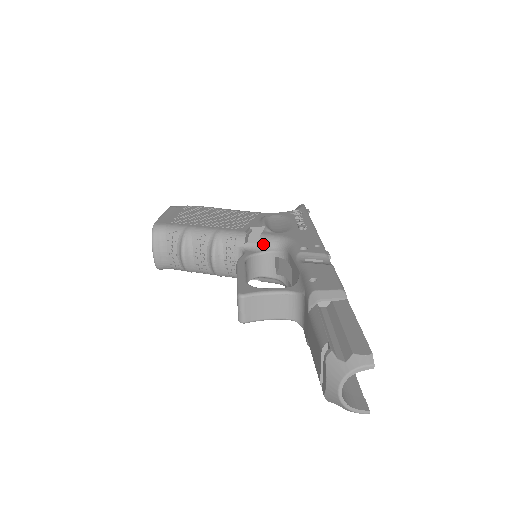
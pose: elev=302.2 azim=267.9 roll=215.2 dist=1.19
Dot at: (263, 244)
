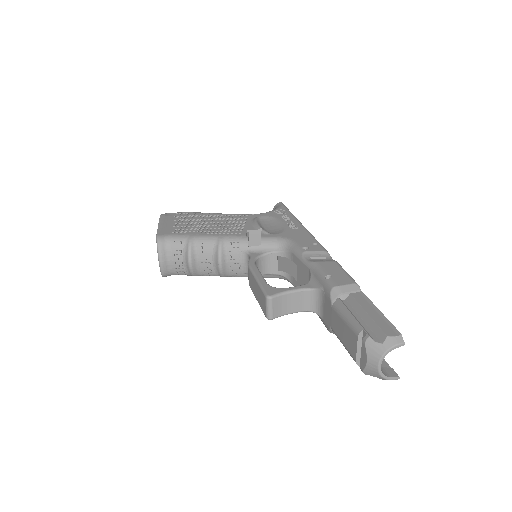
Dot at: (265, 246)
